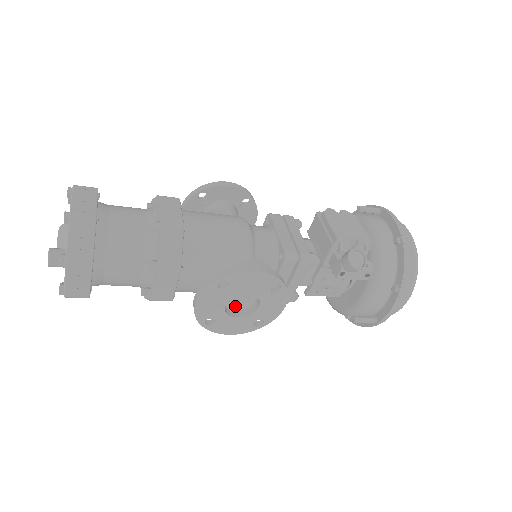
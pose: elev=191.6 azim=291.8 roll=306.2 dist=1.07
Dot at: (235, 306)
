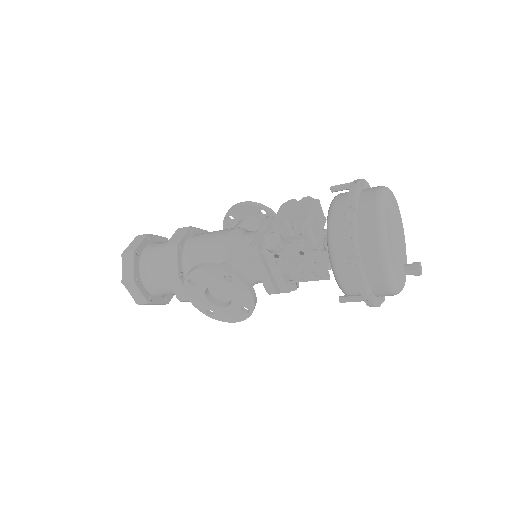
Dot at: (224, 298)
